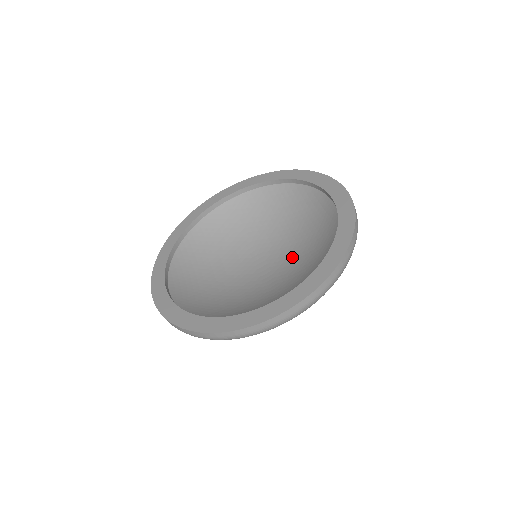
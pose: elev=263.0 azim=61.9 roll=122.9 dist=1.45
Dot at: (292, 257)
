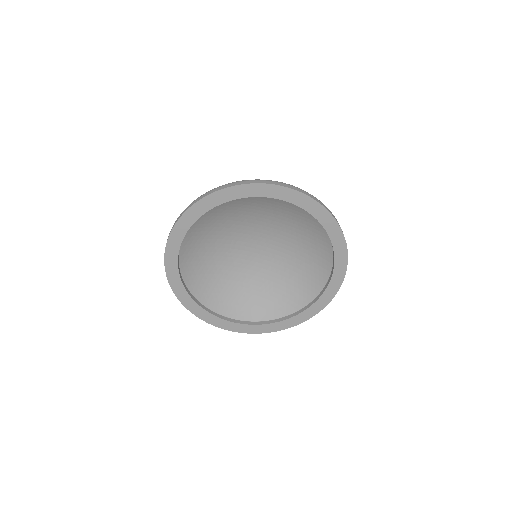
Dot at: (274, 233)
